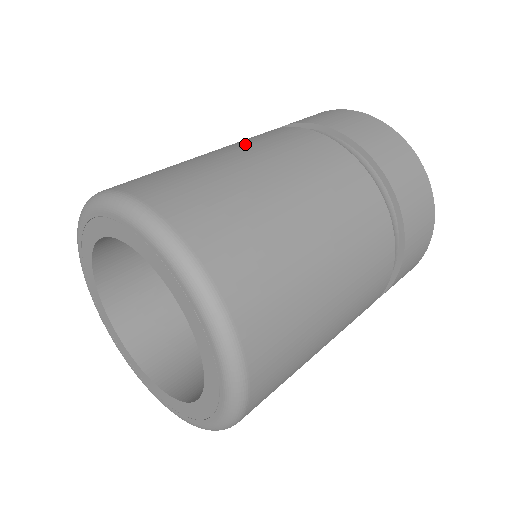
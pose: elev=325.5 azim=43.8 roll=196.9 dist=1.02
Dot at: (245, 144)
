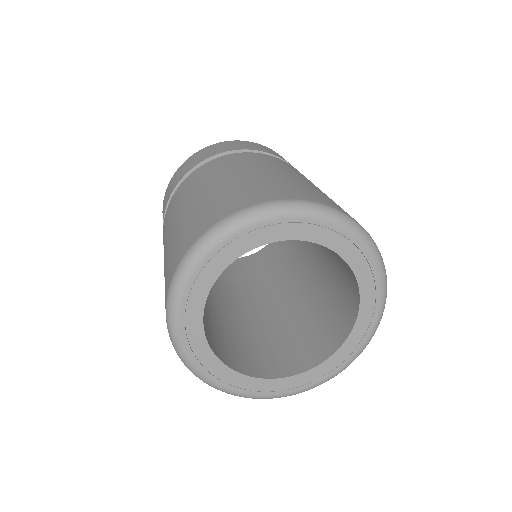
Dot at: (278, 166)
